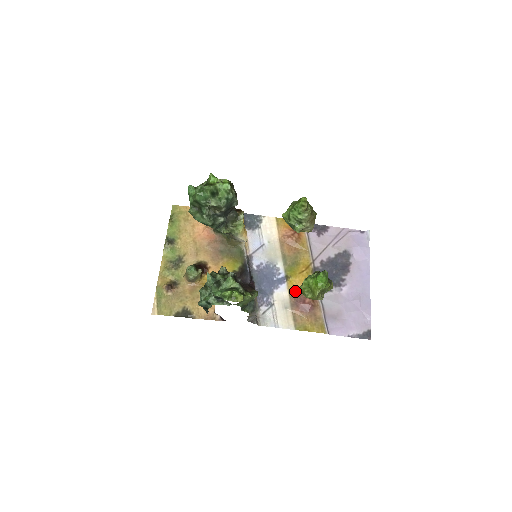
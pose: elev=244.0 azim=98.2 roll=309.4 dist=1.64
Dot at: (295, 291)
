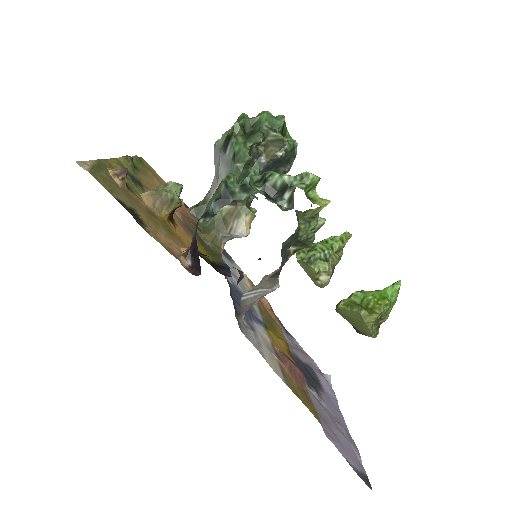
Dot at: (277, 346)
